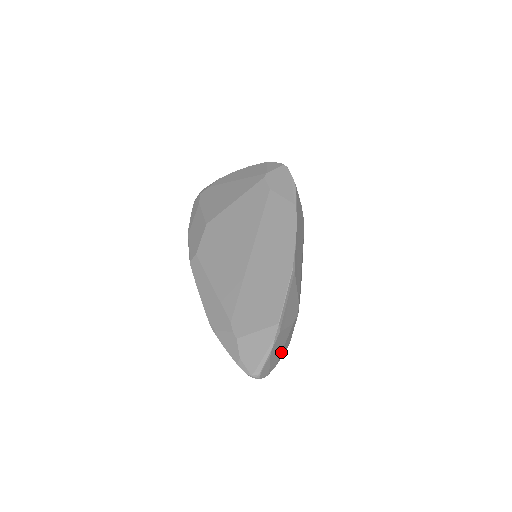
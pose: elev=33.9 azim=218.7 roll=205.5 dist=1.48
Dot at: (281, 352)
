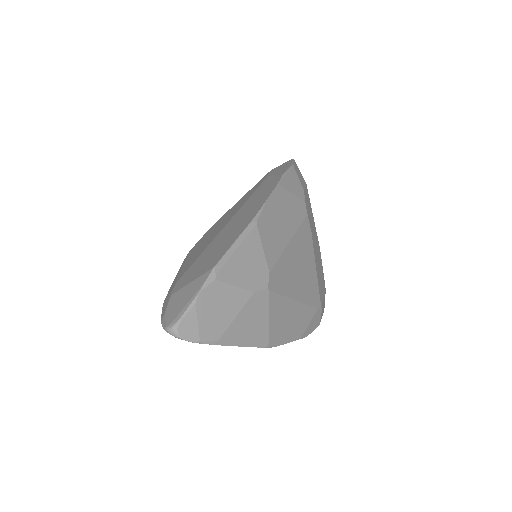
Dot at: (229, 324)
